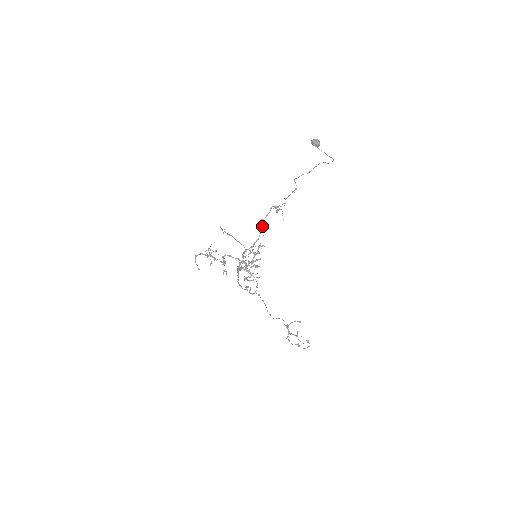
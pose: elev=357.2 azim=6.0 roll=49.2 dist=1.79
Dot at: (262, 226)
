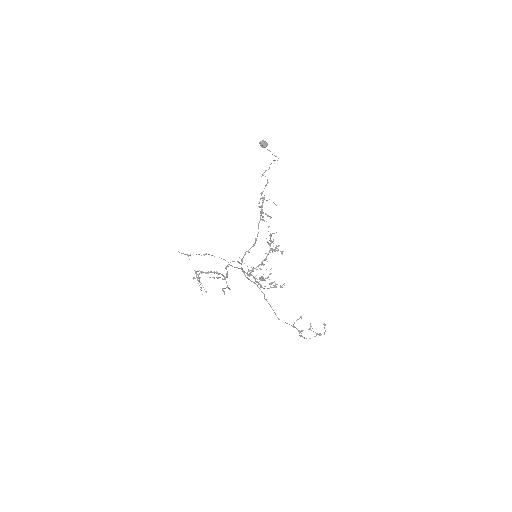
Dot at: (263, 216)
